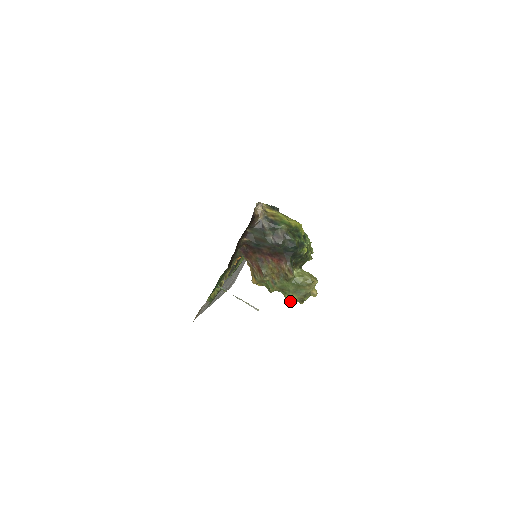
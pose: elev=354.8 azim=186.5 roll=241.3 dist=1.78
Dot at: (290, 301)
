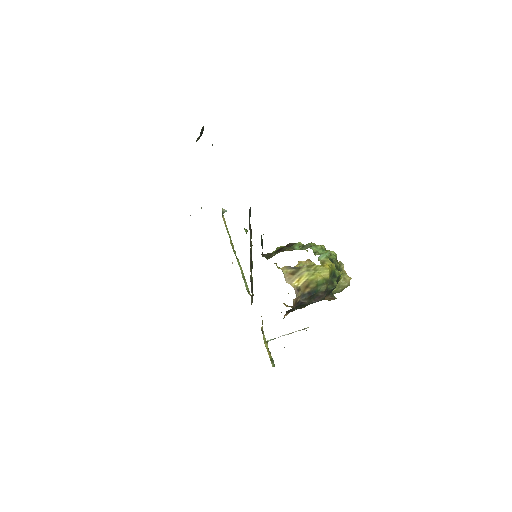
Dot at: occluded
